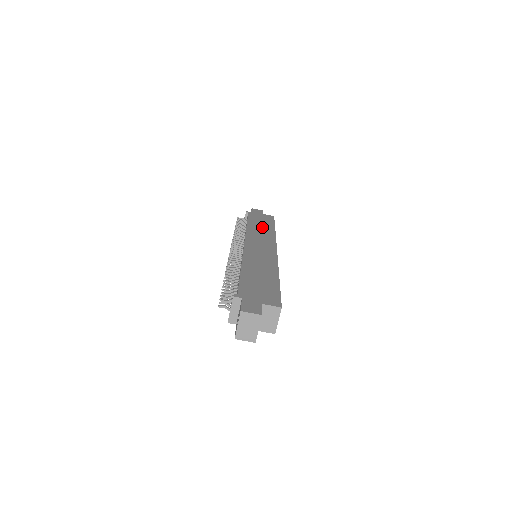
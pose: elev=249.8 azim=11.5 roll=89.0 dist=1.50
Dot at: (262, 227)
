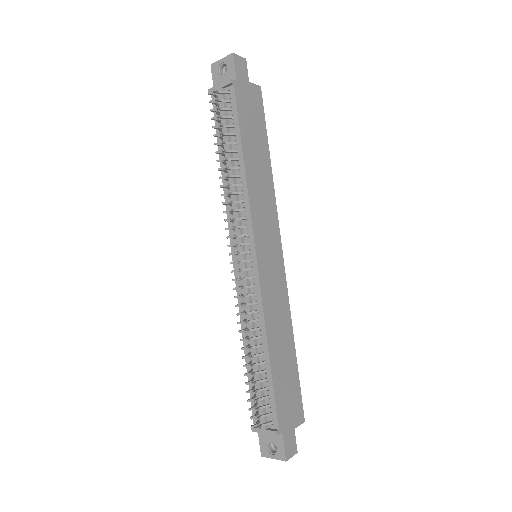
Dot at: (259, 163)
